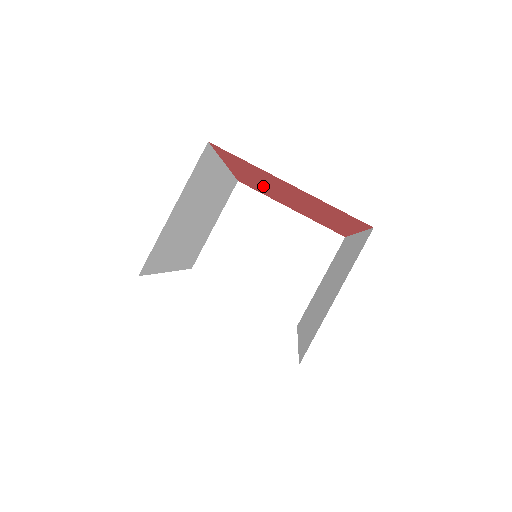
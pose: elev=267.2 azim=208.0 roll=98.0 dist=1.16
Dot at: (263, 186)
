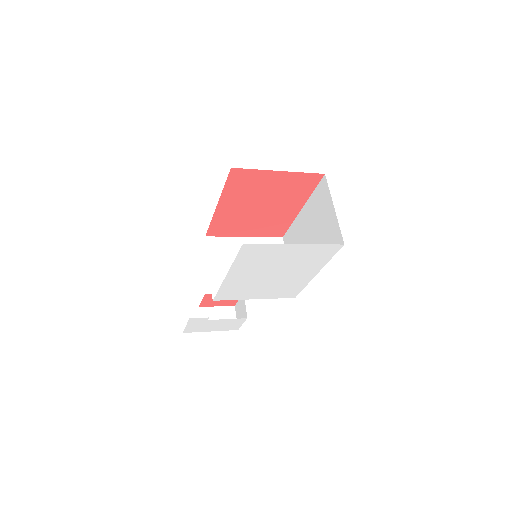
Dot at: (239, 211)
